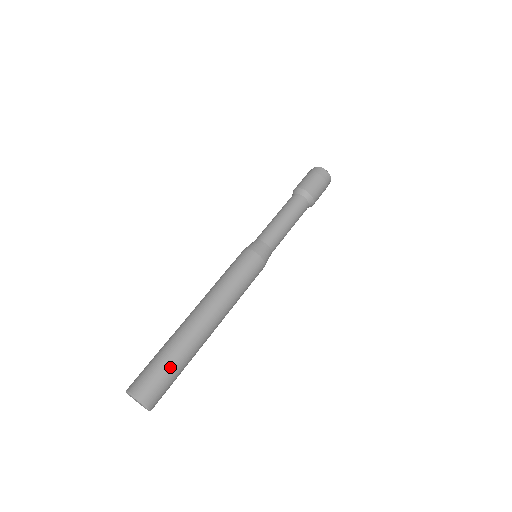
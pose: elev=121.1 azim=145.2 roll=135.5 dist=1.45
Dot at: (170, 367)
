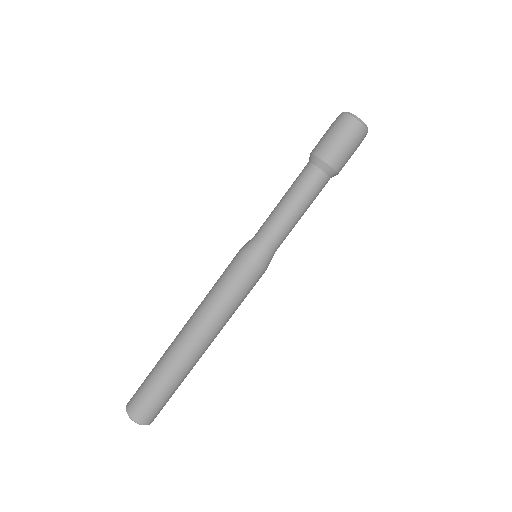
Dot at: (164, 393)
